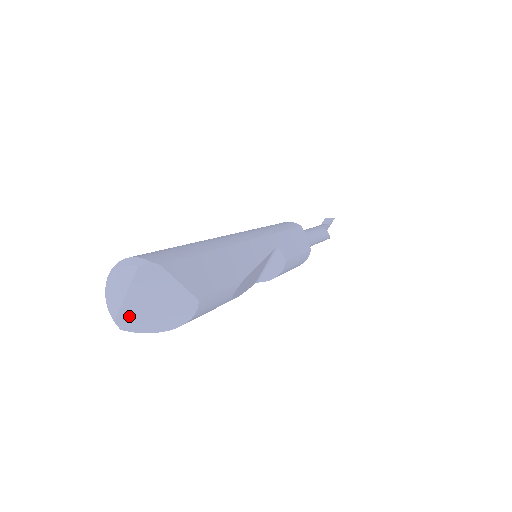
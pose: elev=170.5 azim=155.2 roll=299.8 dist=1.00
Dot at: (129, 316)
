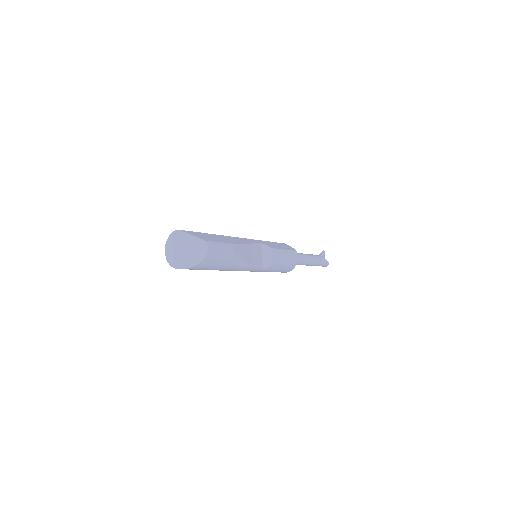
Dot at: (179, 260)
